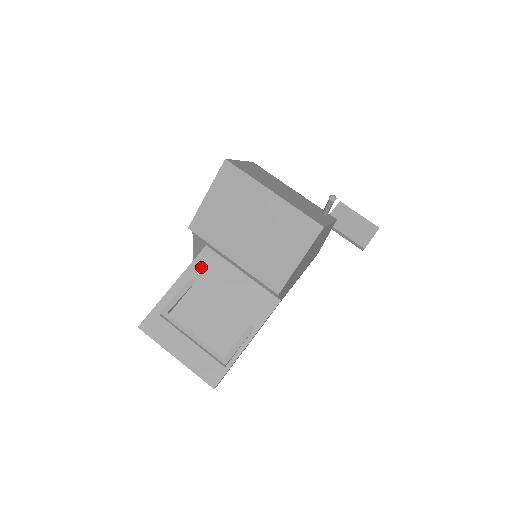
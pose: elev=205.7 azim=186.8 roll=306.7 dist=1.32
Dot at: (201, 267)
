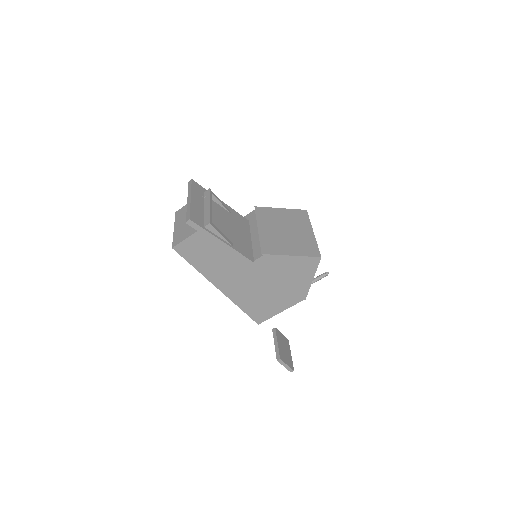
Dot at: (239, 217)
